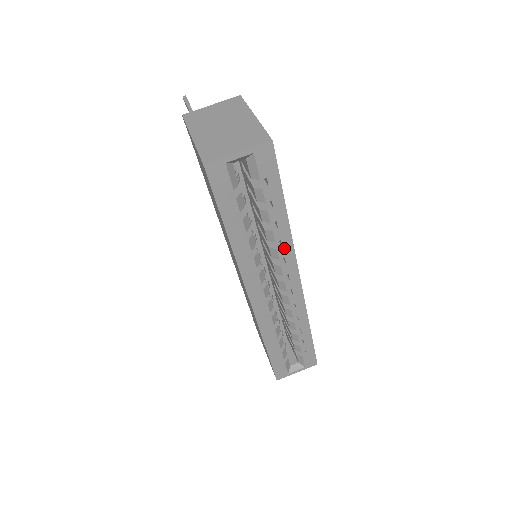
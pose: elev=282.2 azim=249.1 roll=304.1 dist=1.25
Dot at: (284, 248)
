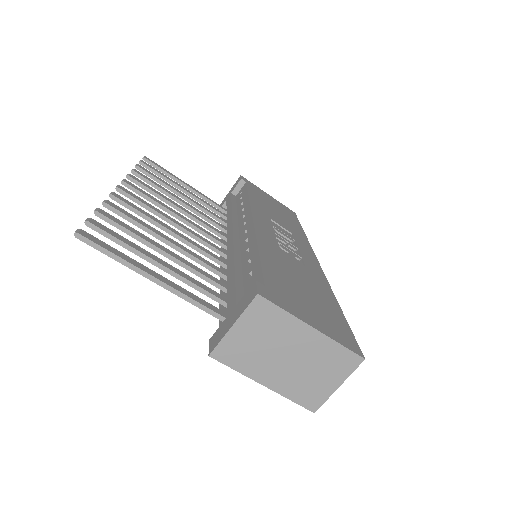
Dot at: occluded
